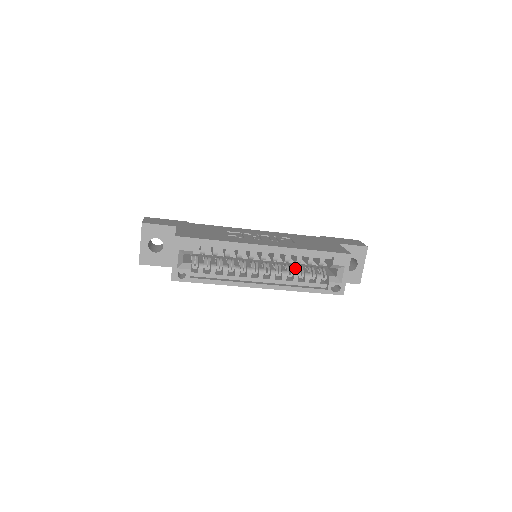
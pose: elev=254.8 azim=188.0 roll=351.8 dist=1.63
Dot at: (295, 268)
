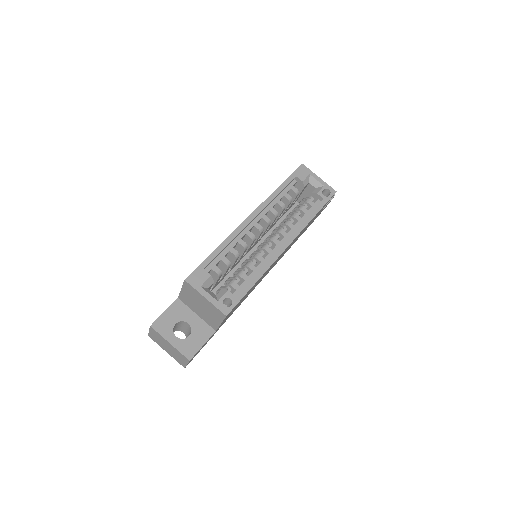
Dot at: occluded
